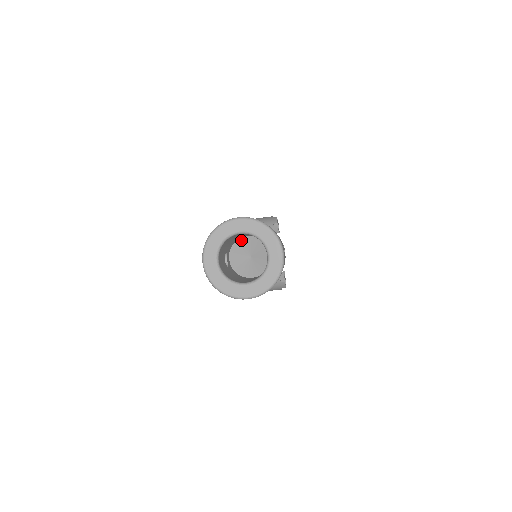
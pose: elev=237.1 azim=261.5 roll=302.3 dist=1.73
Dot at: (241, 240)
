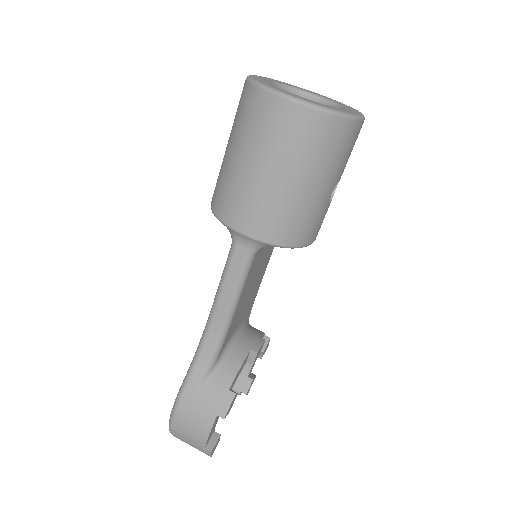
Dot at: occluded
